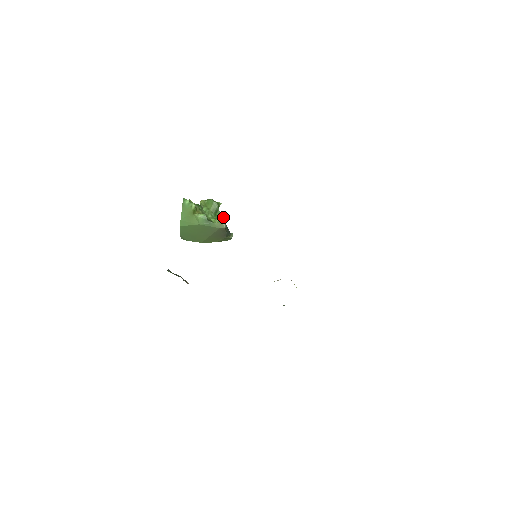
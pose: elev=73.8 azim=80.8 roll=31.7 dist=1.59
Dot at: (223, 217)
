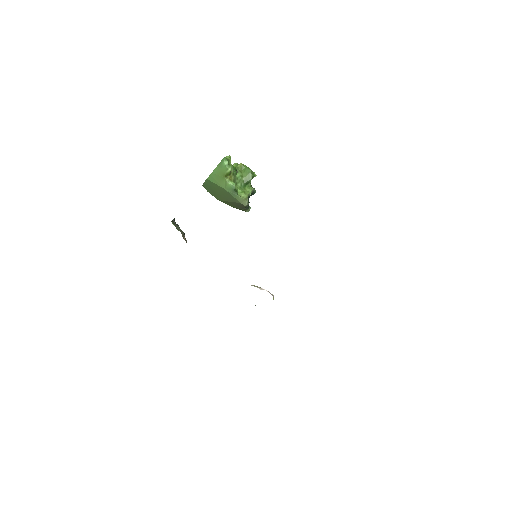
Dot at: (250, 192)
